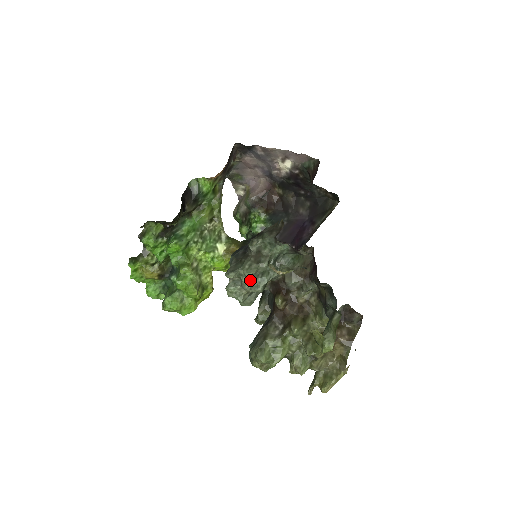
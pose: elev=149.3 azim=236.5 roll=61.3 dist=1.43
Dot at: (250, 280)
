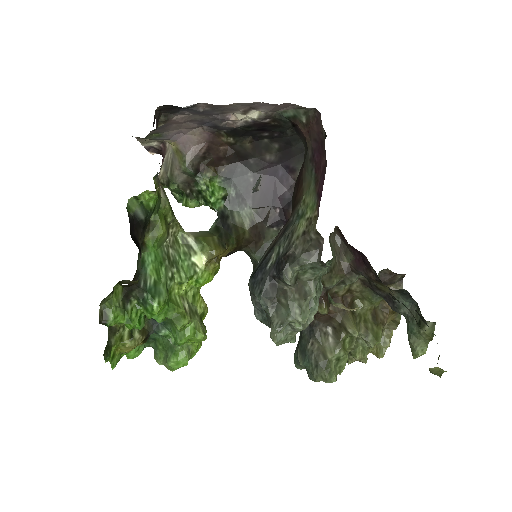
Dot at: occluded
